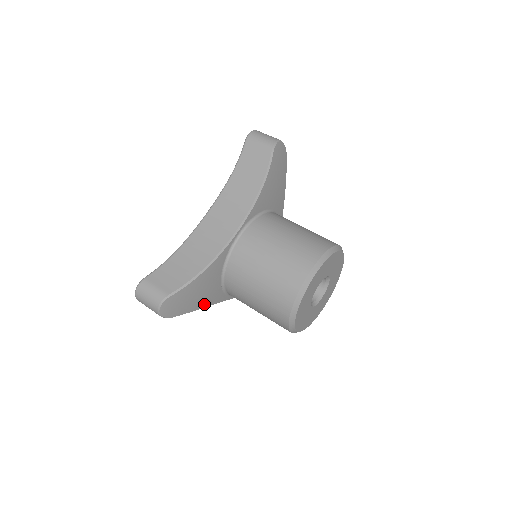
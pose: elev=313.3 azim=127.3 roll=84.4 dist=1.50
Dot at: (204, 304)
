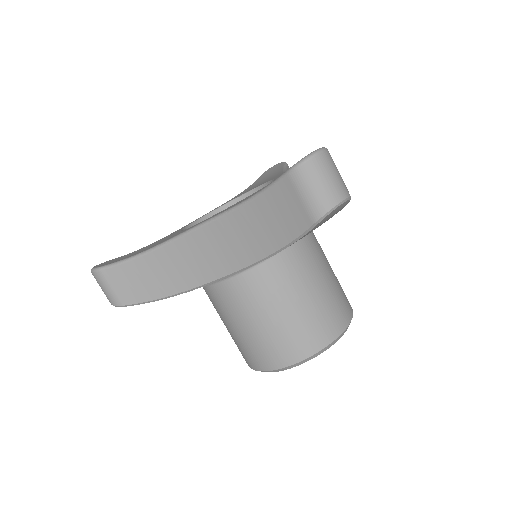
Dot at: occluded
